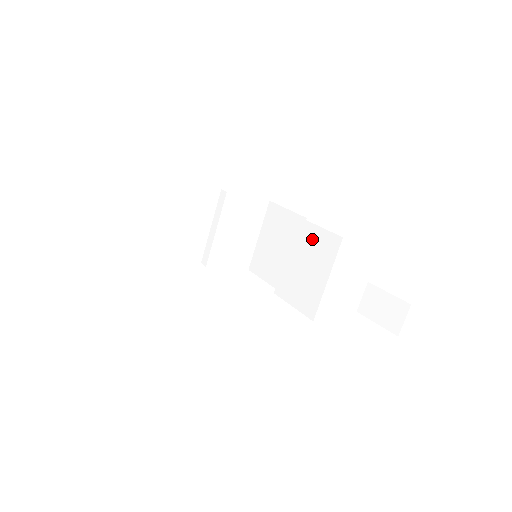
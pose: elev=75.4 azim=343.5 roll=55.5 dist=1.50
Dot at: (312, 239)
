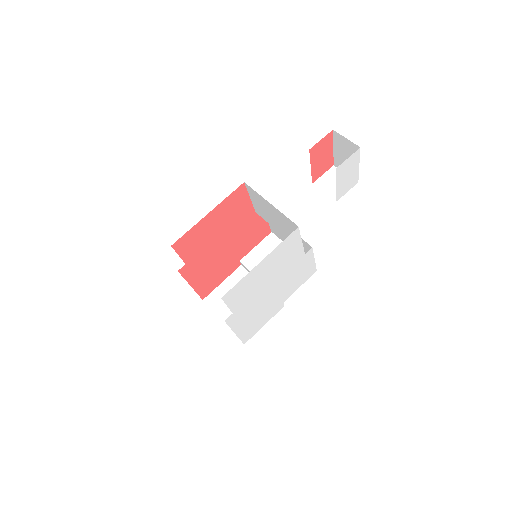
Dot at: (259, 207)
